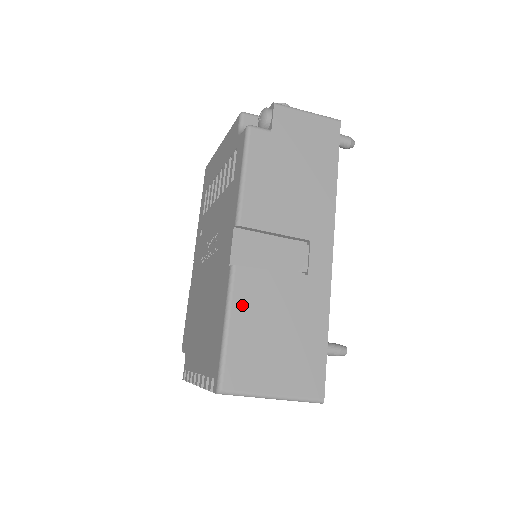
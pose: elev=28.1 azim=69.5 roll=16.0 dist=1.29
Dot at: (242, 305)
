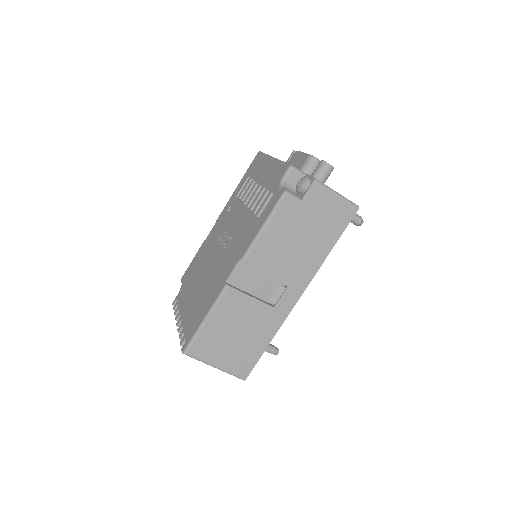
Dot at: (221, 311)
